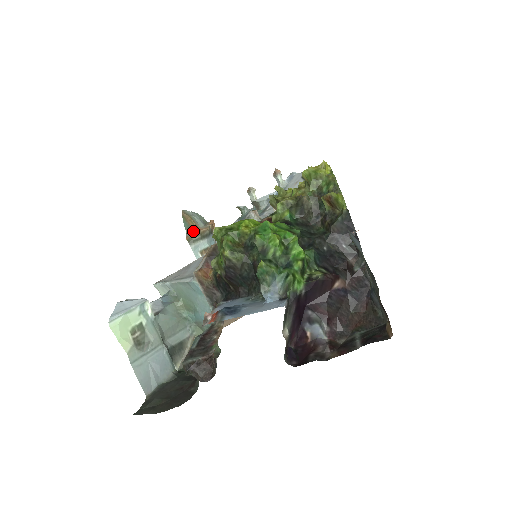
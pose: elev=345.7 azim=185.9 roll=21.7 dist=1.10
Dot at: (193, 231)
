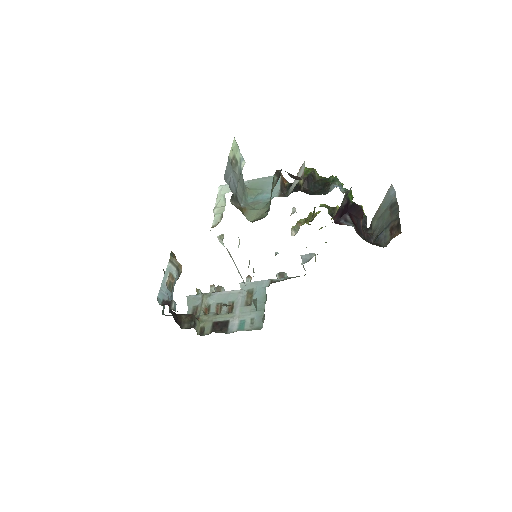
Dot at: occluded
